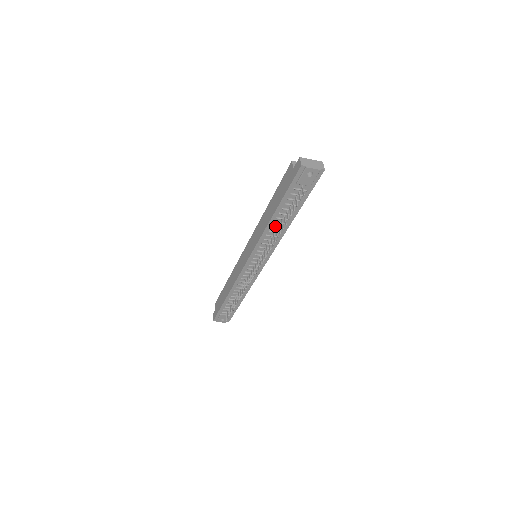
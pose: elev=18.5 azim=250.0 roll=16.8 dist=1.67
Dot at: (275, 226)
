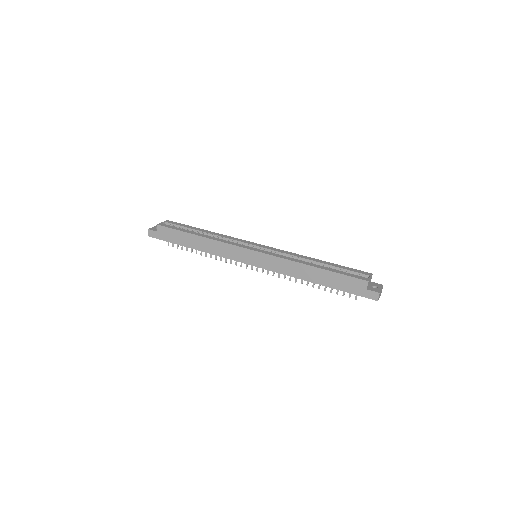
Dot at: occluded
